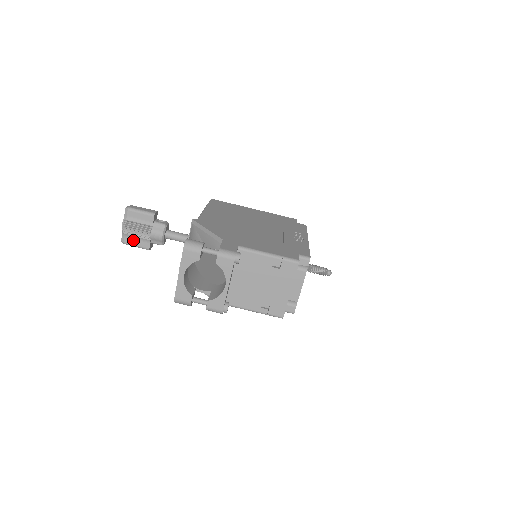
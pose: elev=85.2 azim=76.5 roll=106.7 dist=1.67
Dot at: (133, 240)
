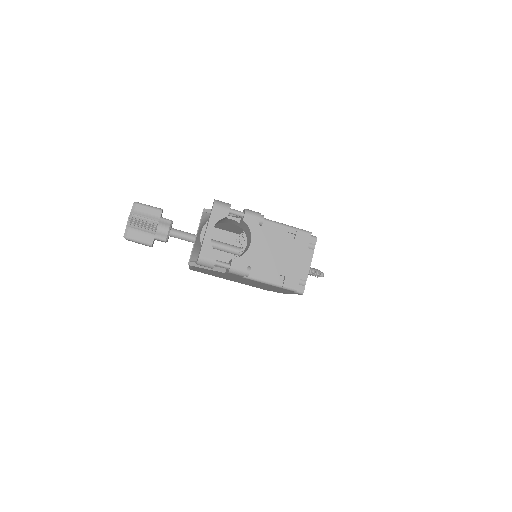
Dot at: (137, 234)
